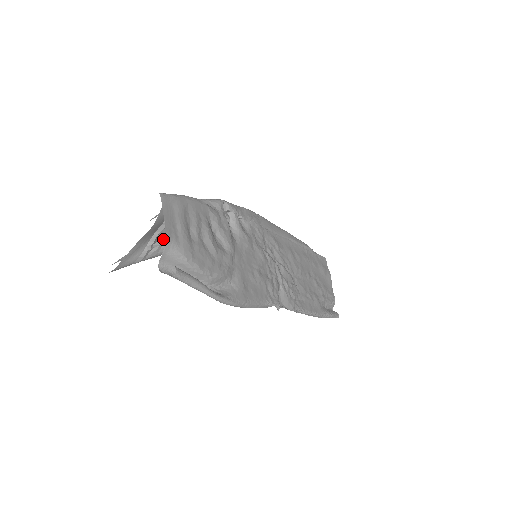
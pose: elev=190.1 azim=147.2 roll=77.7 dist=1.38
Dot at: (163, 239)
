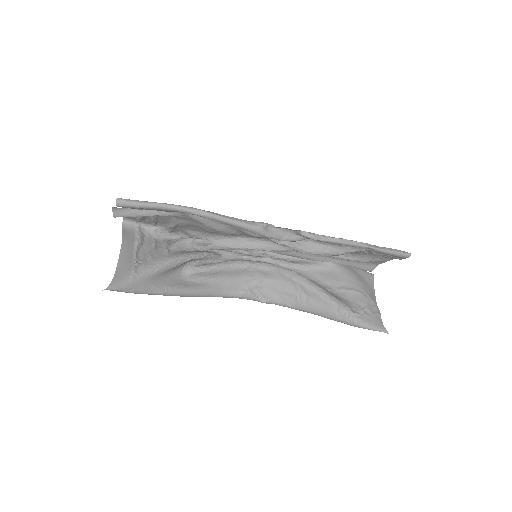
Dot at: (145, 257)
